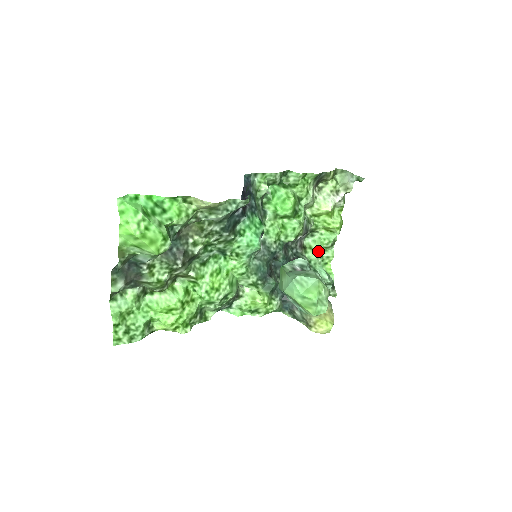
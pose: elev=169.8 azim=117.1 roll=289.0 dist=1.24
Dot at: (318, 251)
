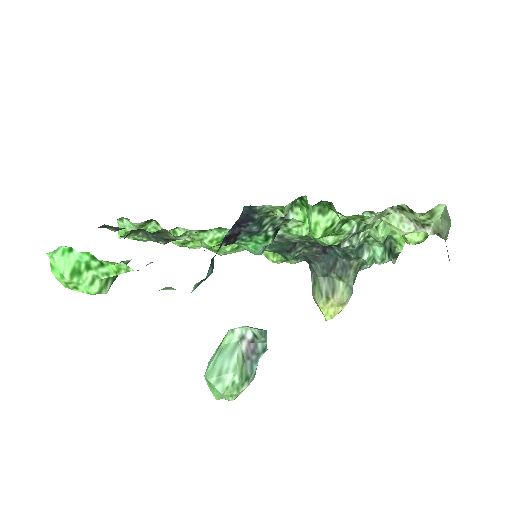
Dot at: (382, 237)
